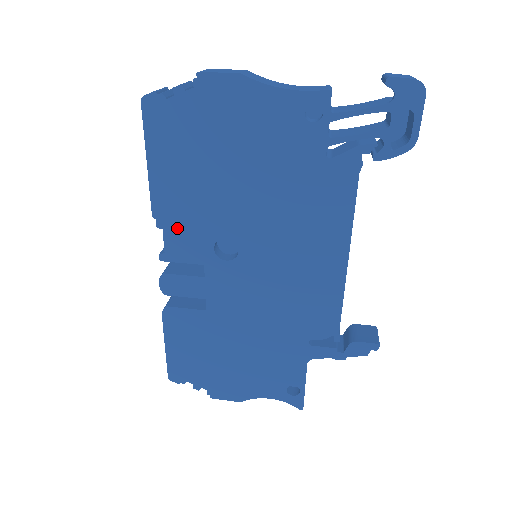
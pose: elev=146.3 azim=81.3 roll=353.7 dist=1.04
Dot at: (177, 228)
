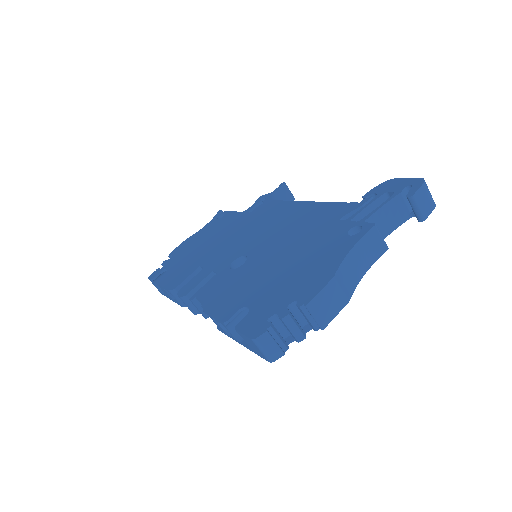
Dot at: occluded
